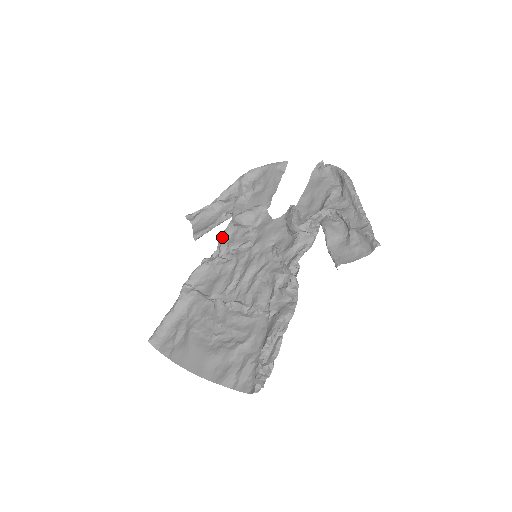
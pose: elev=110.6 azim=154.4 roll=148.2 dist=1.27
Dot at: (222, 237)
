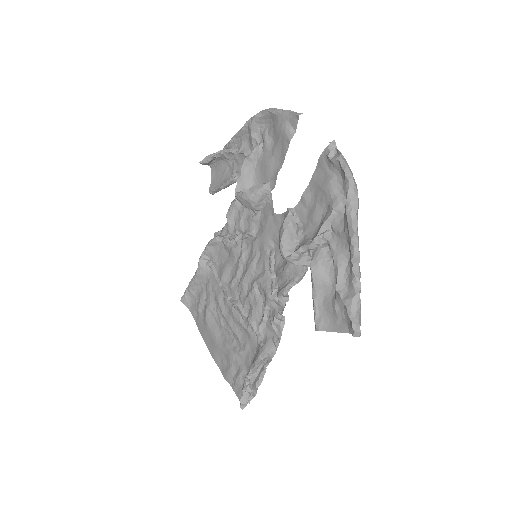
Dot at: (229, 212)
